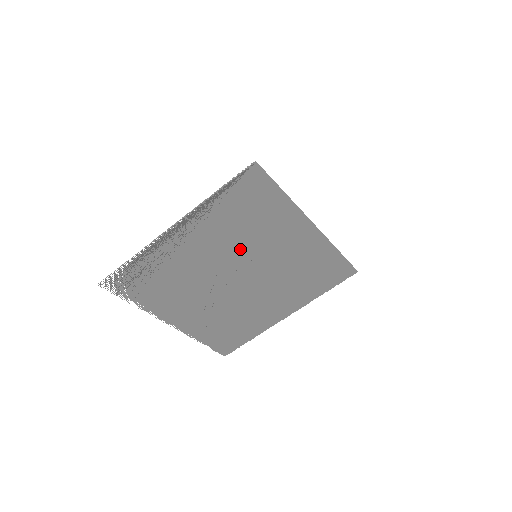
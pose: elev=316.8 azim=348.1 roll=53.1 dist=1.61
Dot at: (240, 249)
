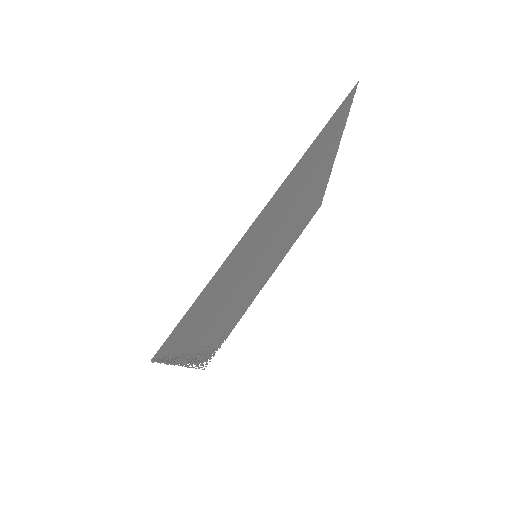
Dot at: (239, 281)
